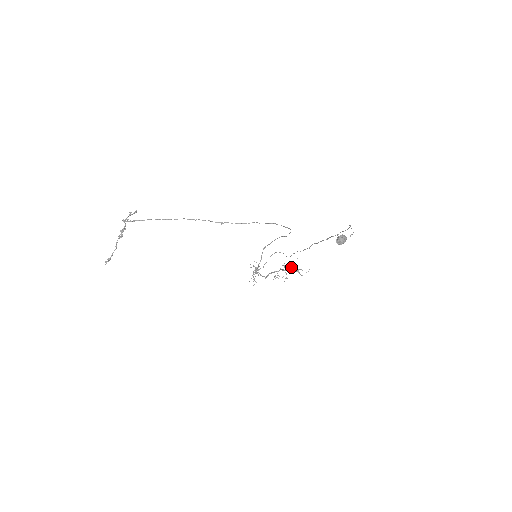
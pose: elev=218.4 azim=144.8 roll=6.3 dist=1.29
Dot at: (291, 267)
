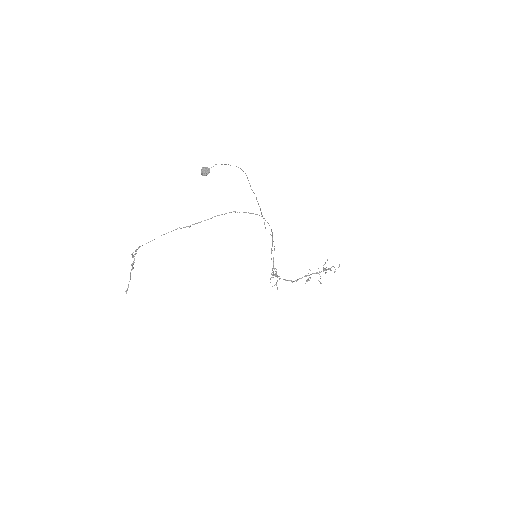
Dot at: (324, 268)
